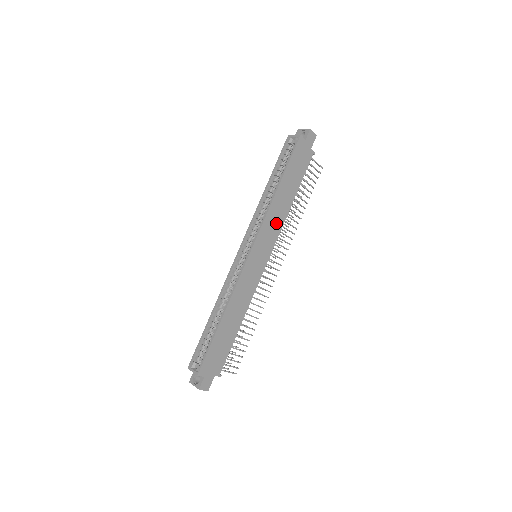
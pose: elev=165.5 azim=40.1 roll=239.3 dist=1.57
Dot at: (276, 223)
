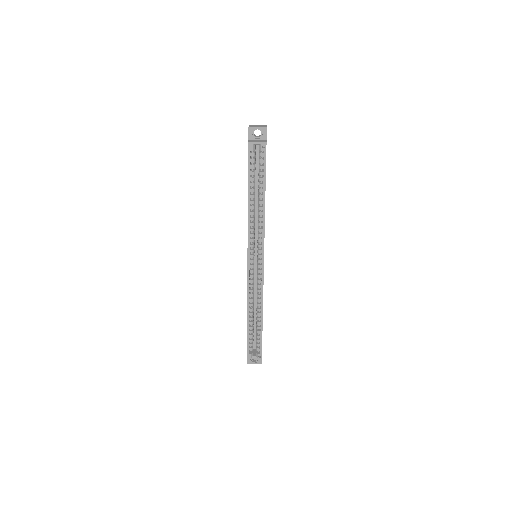
Dot at: occluded
